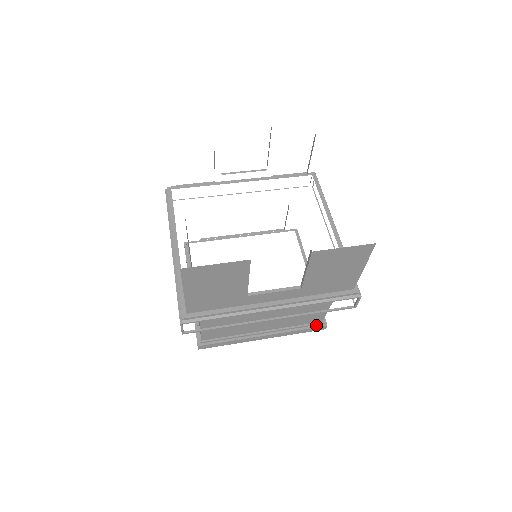
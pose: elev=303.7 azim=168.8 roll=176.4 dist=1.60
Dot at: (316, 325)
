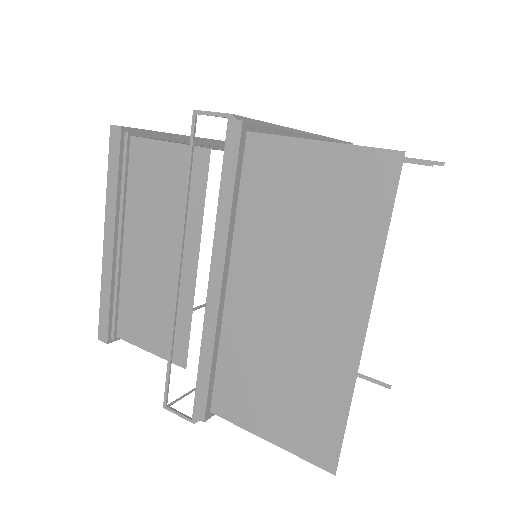
Dot at: occluded
